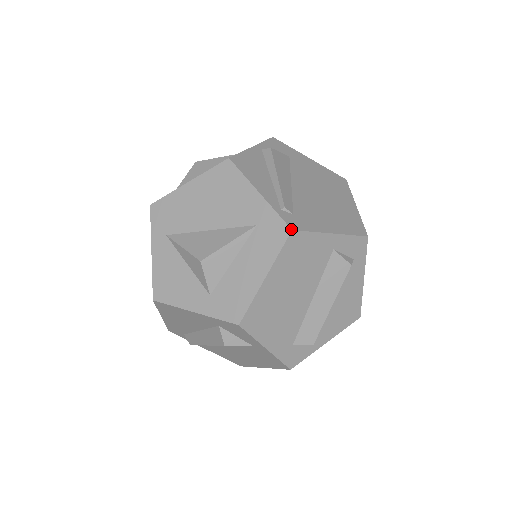
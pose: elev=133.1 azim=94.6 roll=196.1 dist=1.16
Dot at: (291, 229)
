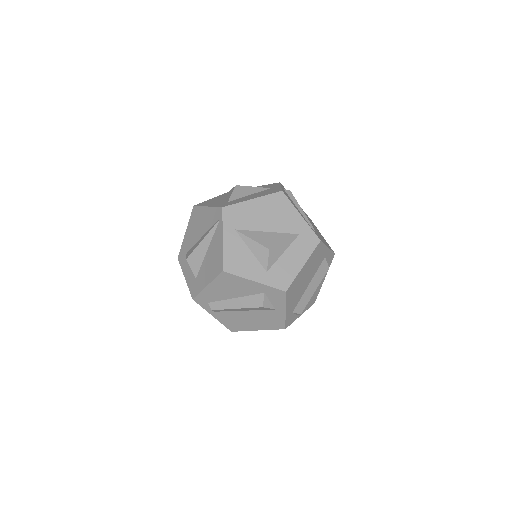
Dot at: (320, 240)
